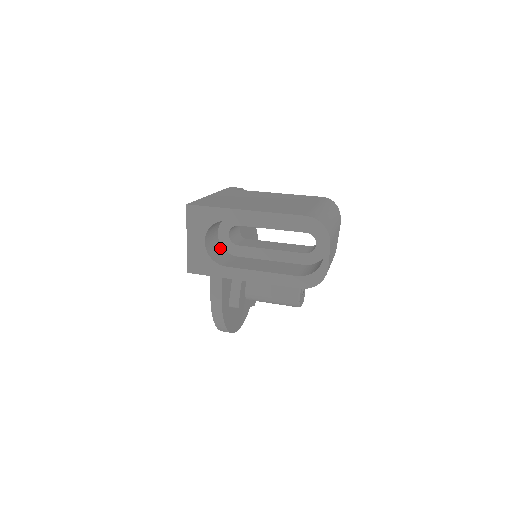
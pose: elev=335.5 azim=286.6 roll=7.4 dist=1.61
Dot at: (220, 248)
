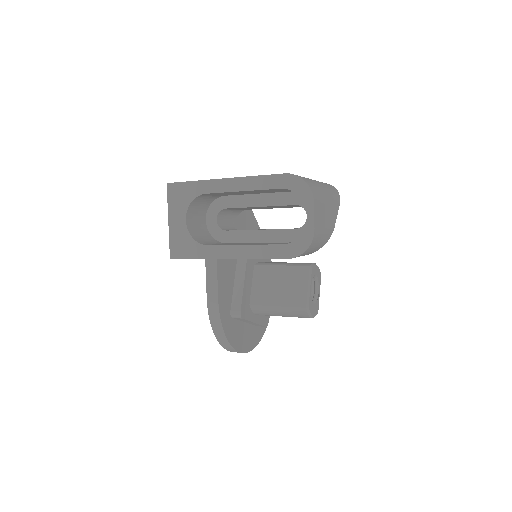
Dot at: (208, 235)
